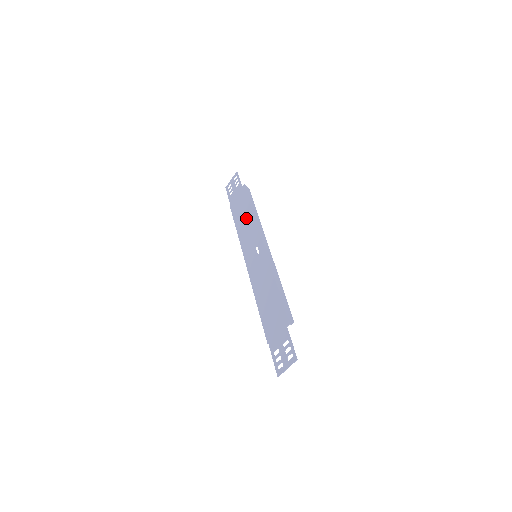
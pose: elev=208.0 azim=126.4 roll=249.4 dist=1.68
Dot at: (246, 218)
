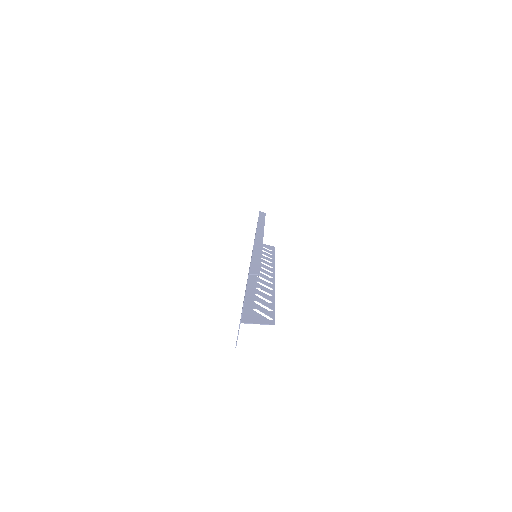
Dot at: occluded
